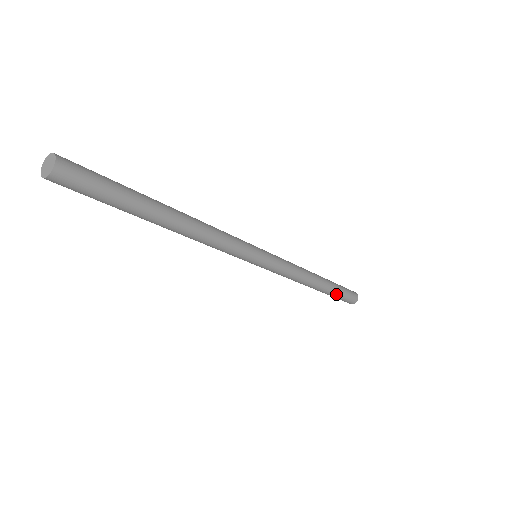
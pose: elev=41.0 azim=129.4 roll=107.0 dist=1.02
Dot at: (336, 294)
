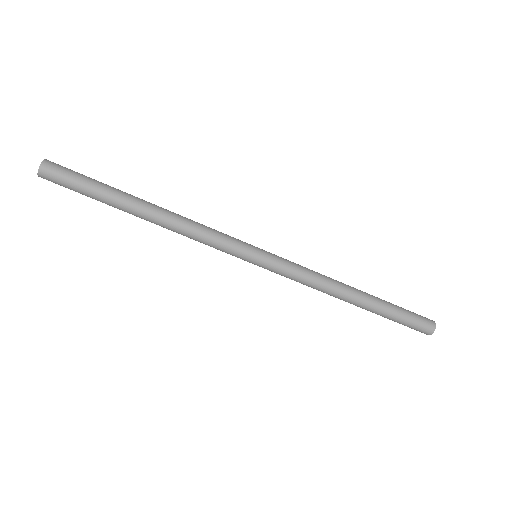
Dot at: (387, 317)
